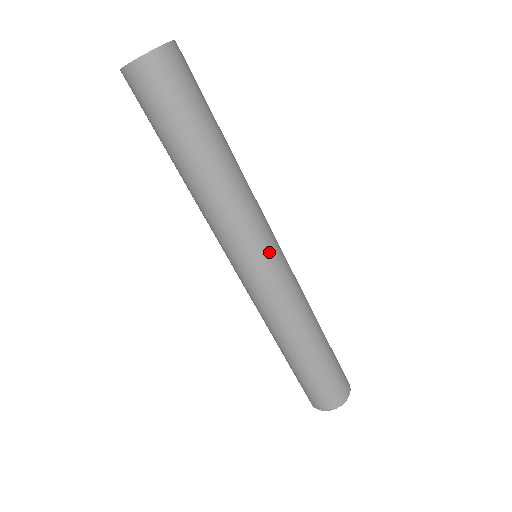
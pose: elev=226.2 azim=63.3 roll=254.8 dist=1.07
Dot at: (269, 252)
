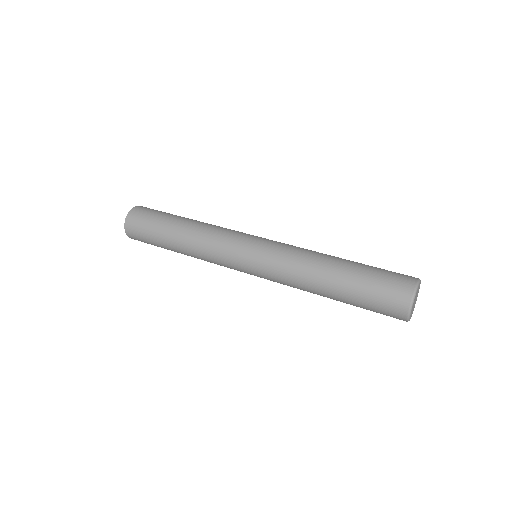
Dot at: (252, 238)
